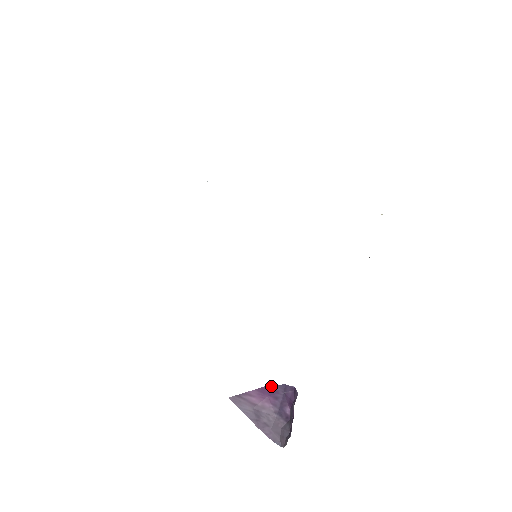
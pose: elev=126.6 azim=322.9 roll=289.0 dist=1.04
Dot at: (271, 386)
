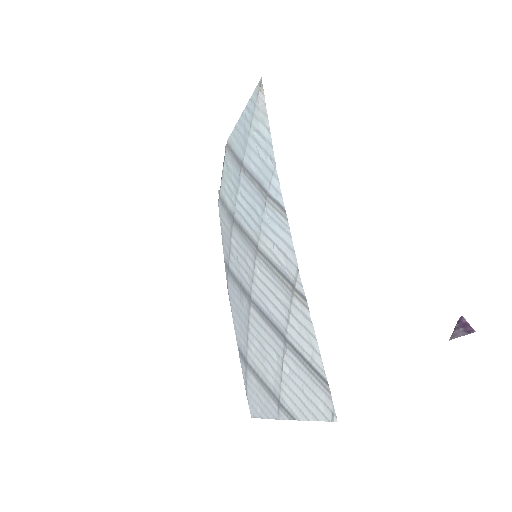
Dot at: occluded
